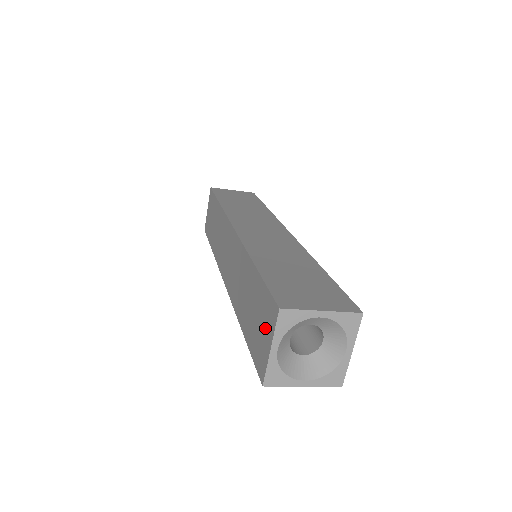
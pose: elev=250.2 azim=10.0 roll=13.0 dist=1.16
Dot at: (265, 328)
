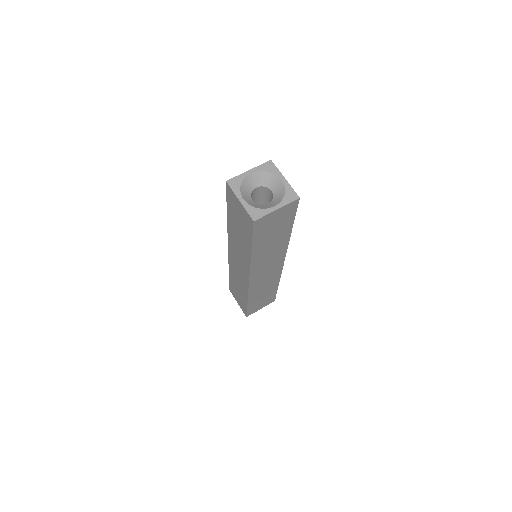
Dot at: occluded
